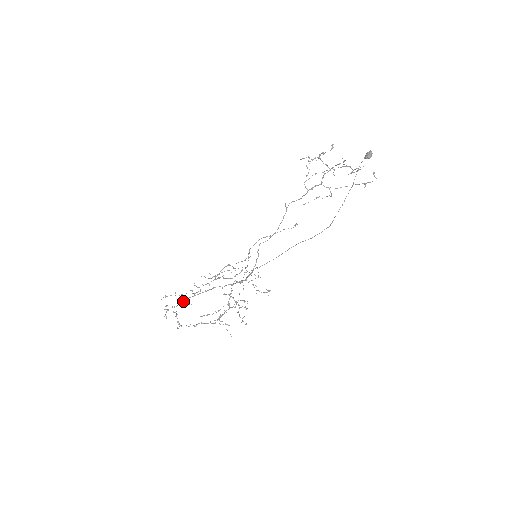
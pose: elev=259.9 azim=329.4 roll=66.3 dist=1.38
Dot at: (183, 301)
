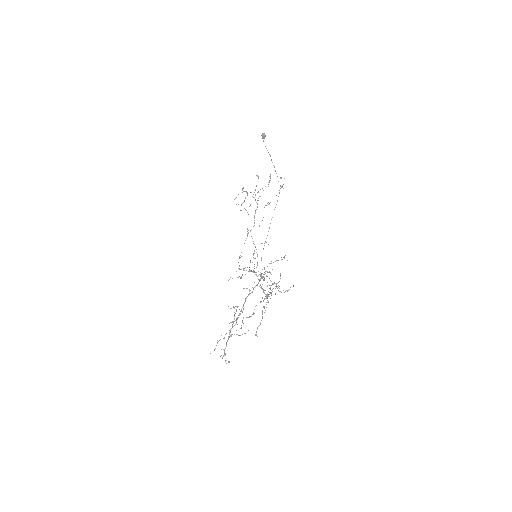
Dot at: (231, 328)
